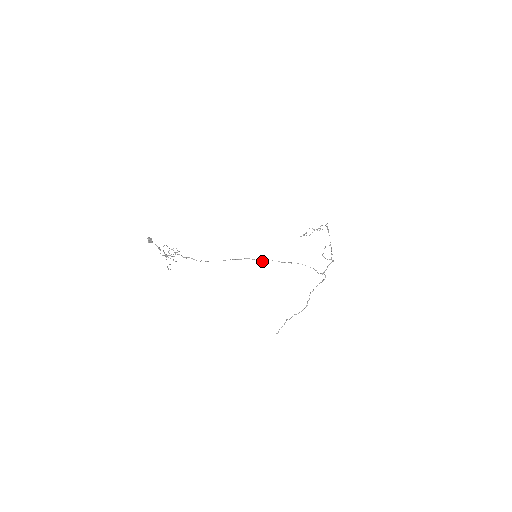
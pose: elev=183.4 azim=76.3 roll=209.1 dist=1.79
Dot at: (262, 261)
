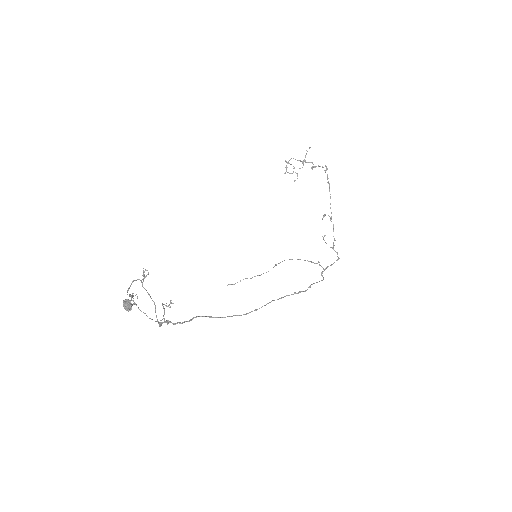
Dot at: occluded
